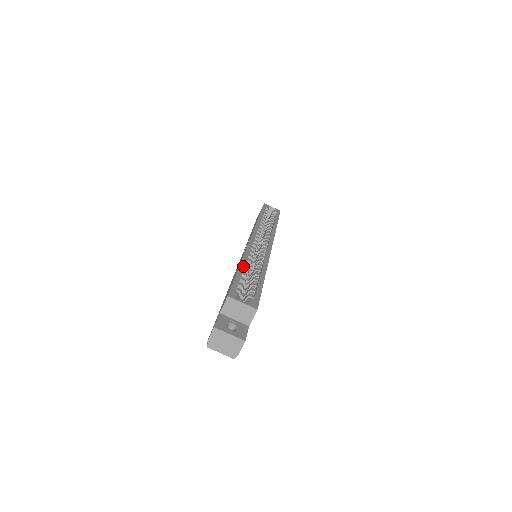
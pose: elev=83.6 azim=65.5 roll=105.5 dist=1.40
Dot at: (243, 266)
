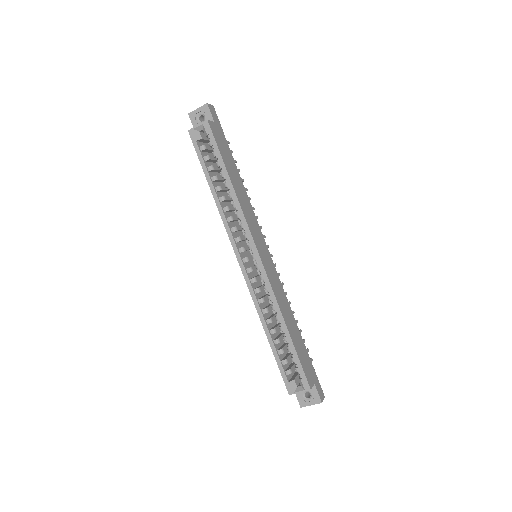
Dot at: (269, 337)
